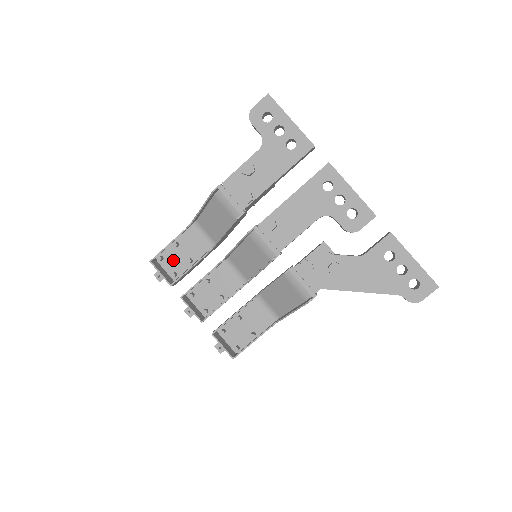
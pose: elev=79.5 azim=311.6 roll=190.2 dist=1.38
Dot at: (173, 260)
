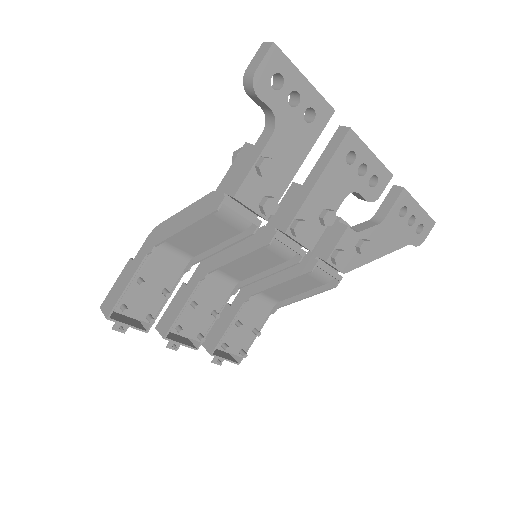
Dot at: (140, 302)
